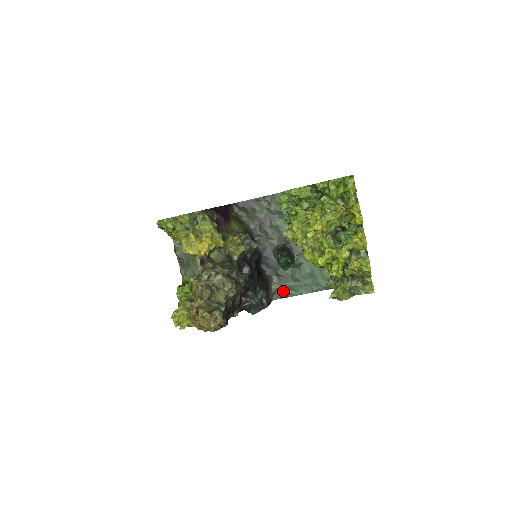
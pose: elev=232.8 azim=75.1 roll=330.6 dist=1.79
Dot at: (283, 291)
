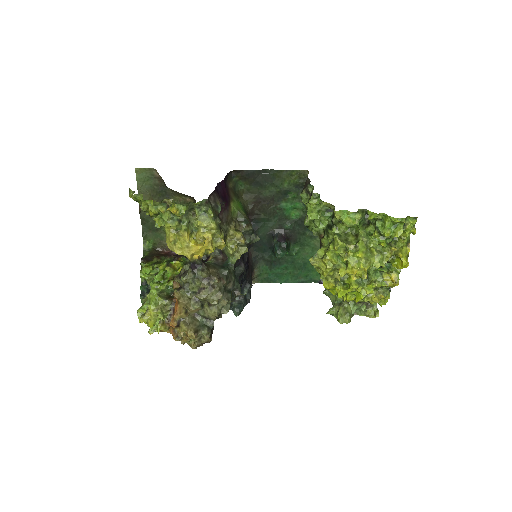
Dot at: (266, 276)
